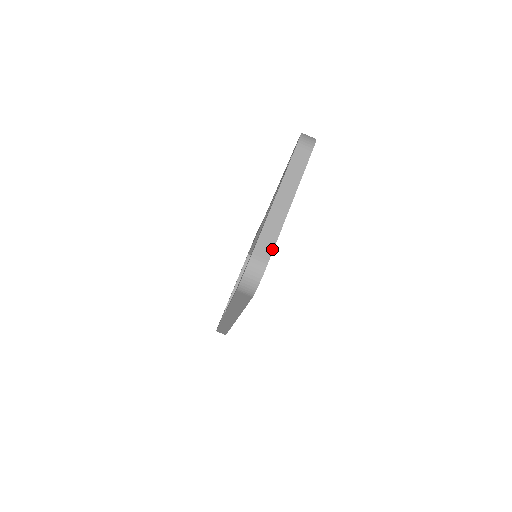
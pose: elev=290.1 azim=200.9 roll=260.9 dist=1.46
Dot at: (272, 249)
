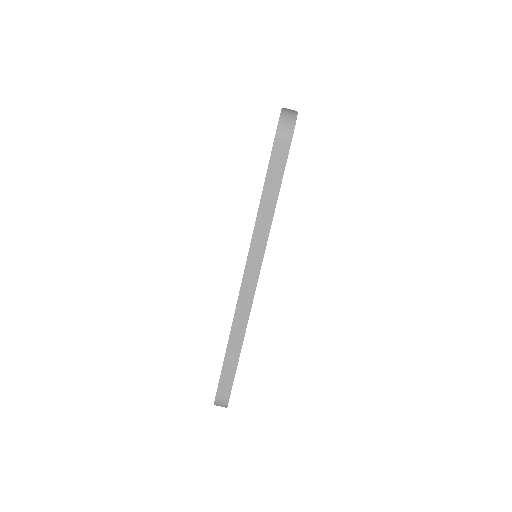
Dot at: occluded
